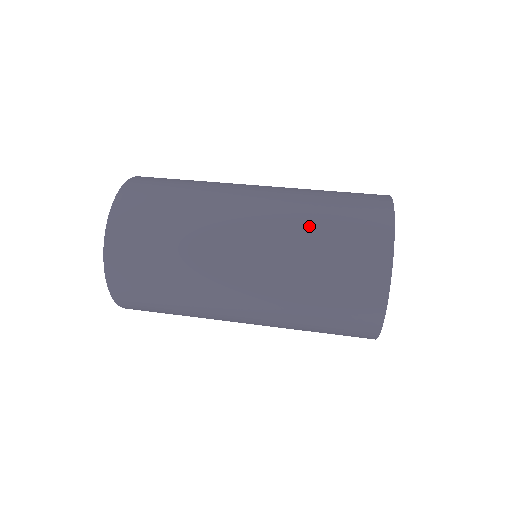
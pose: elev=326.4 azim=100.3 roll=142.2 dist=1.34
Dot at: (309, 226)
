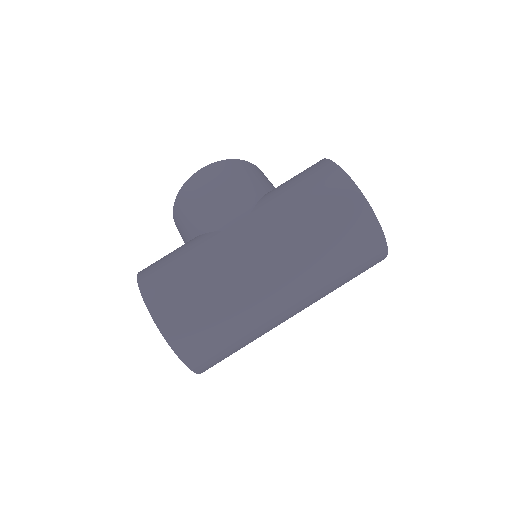
Dot at: (326, 267)
